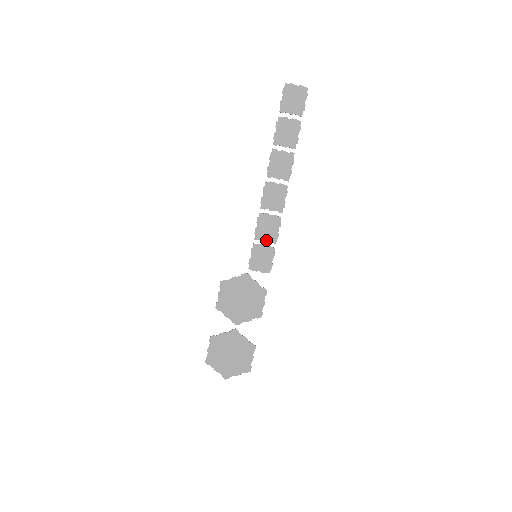
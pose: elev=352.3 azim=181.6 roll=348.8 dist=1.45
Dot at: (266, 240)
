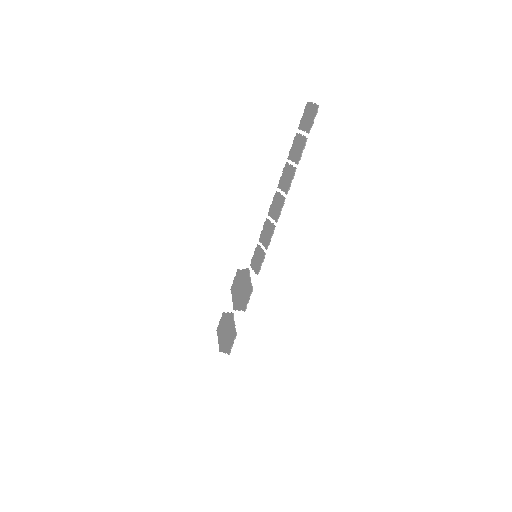
Dot at: (263, 244)
